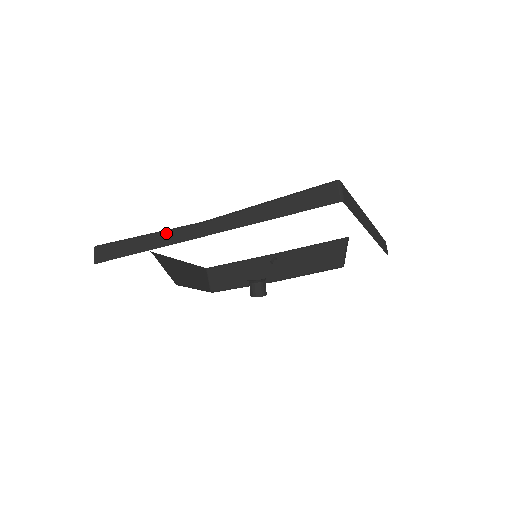
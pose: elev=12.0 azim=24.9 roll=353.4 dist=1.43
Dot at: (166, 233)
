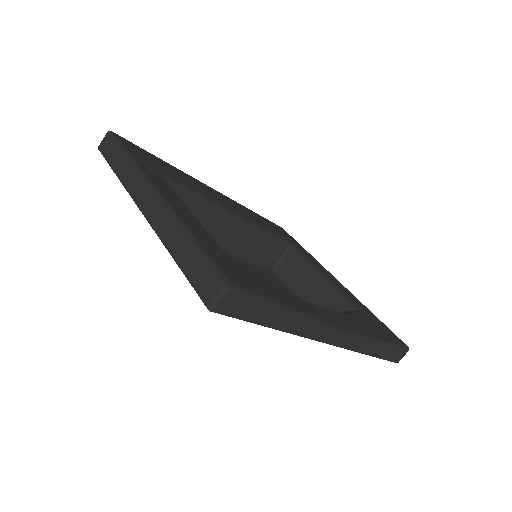
Dot at: (313, 325)
